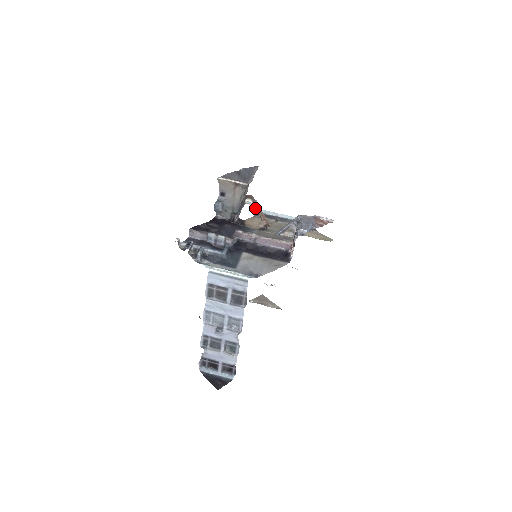
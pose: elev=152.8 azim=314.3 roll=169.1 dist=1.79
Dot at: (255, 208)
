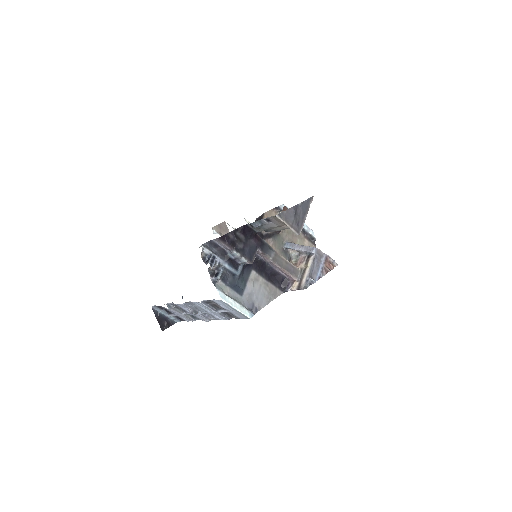
Dot at: occluded
